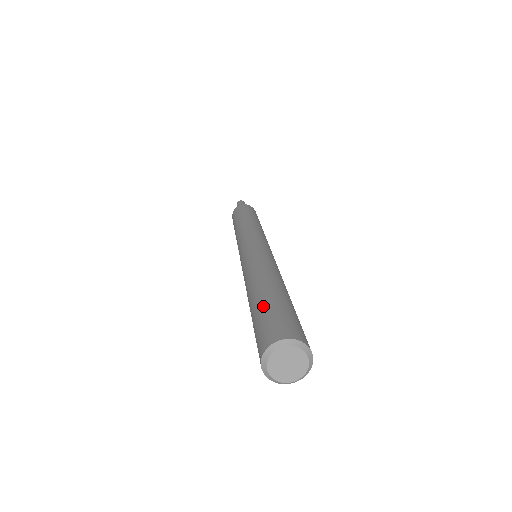
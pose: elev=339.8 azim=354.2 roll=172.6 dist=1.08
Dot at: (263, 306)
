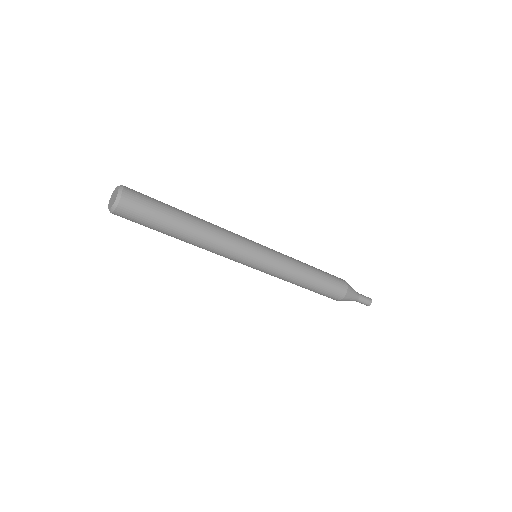
Dot at: (162, 202)
